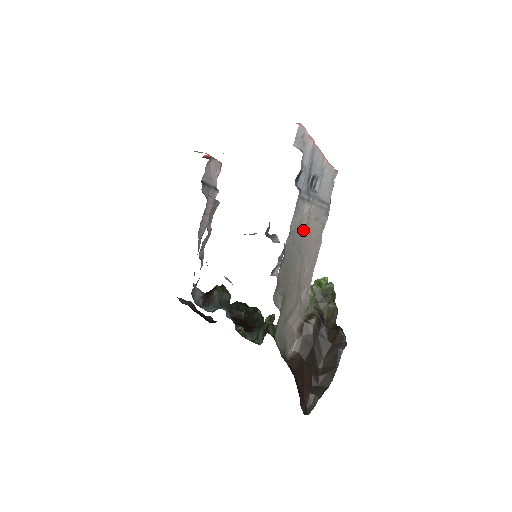
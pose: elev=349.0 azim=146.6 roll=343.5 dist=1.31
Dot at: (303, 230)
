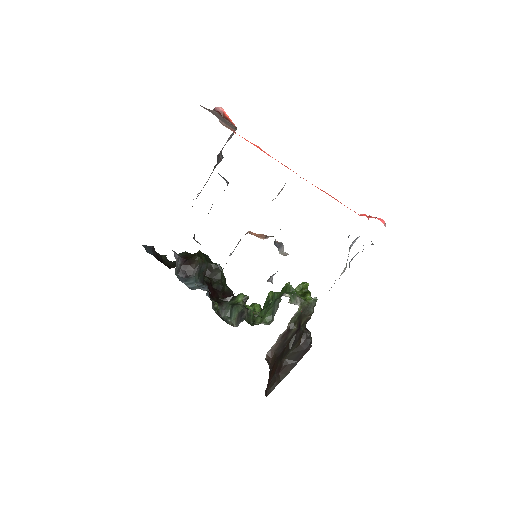
Dot at: occluded
